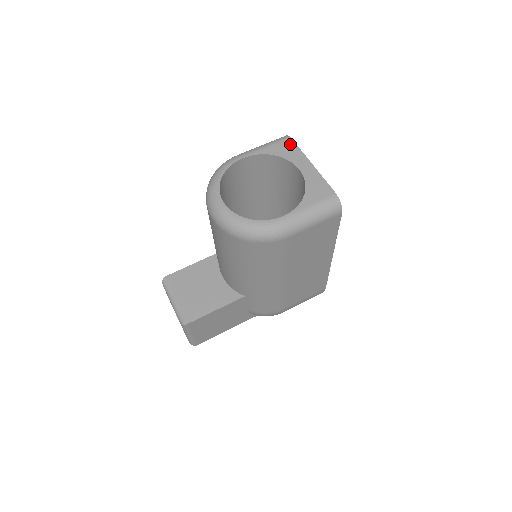
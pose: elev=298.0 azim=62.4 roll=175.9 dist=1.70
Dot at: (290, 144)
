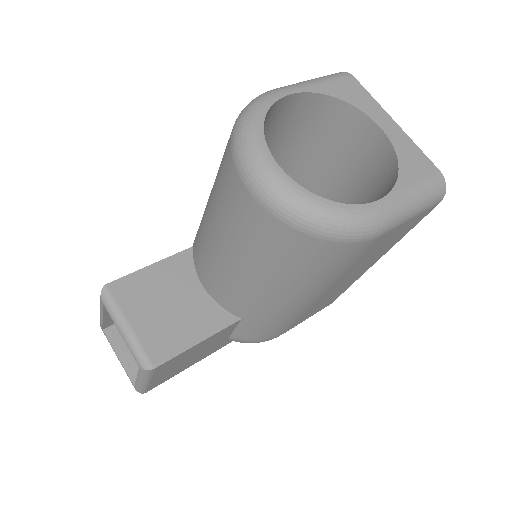
Dot at: (355, 85)
